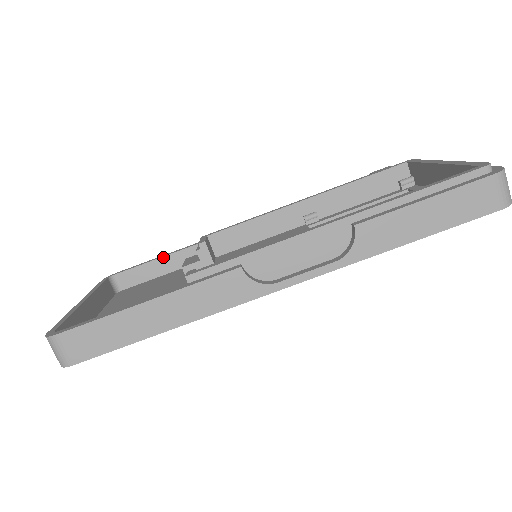
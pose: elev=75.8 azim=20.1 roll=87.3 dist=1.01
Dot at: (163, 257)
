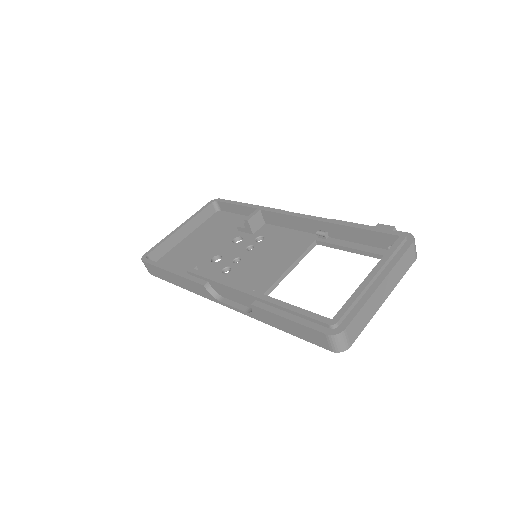
Dot at: (240, 205)
